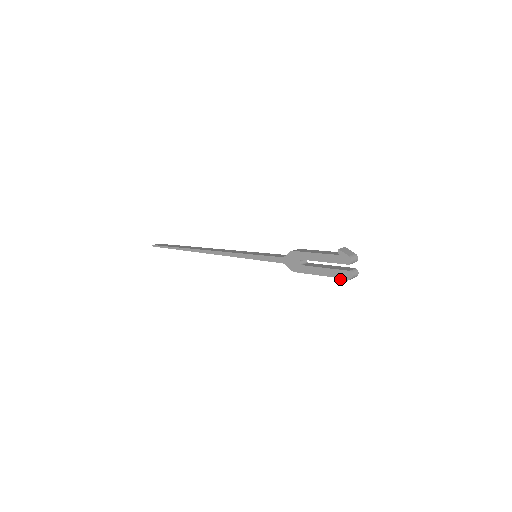
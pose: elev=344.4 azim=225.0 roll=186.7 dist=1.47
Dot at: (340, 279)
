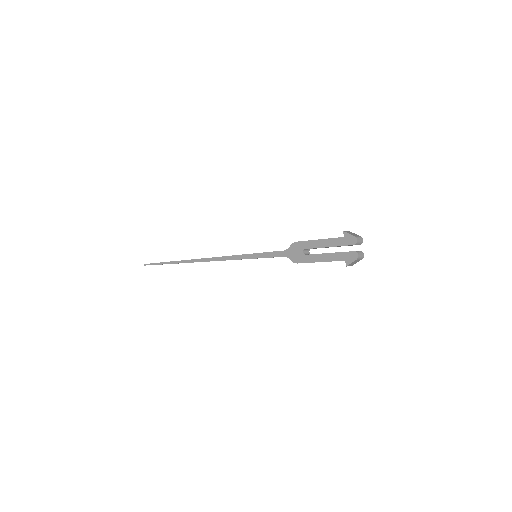
Dot at: (346, 261)
